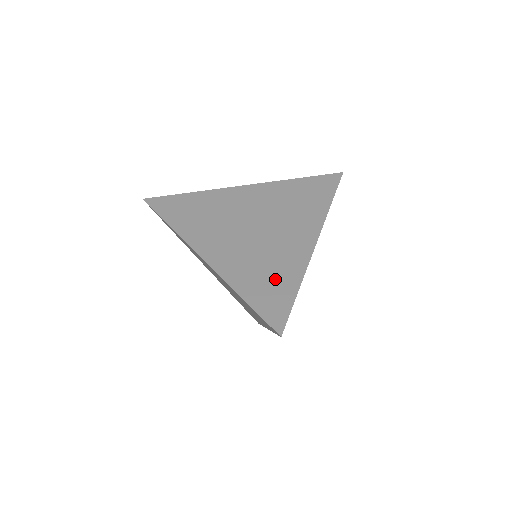
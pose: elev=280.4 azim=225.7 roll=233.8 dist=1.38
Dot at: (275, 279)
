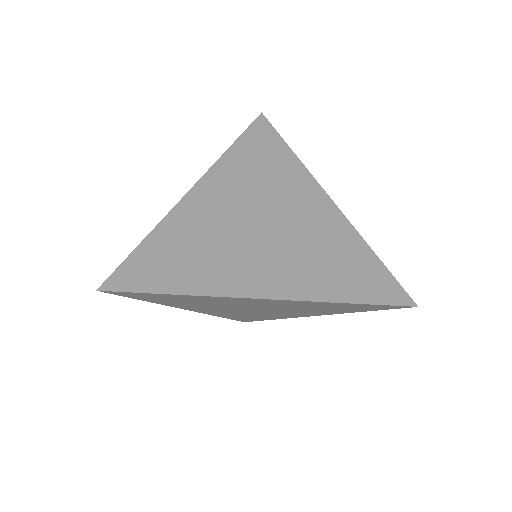
Dot at: (347, 260)
